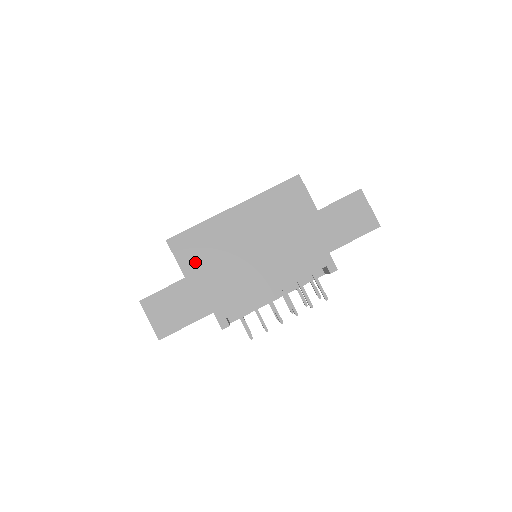
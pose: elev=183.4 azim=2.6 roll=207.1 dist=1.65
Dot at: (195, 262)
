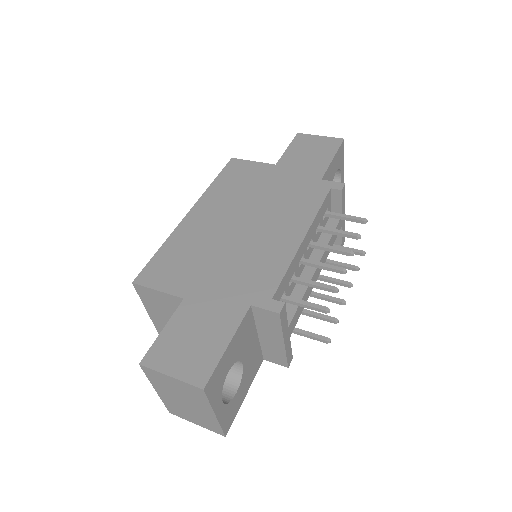
Dot at: (184, 277)
